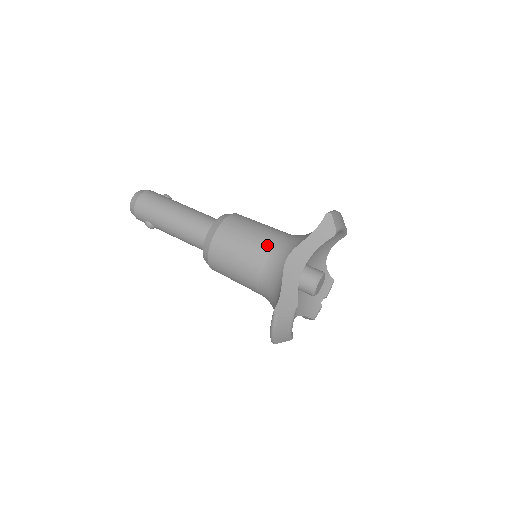
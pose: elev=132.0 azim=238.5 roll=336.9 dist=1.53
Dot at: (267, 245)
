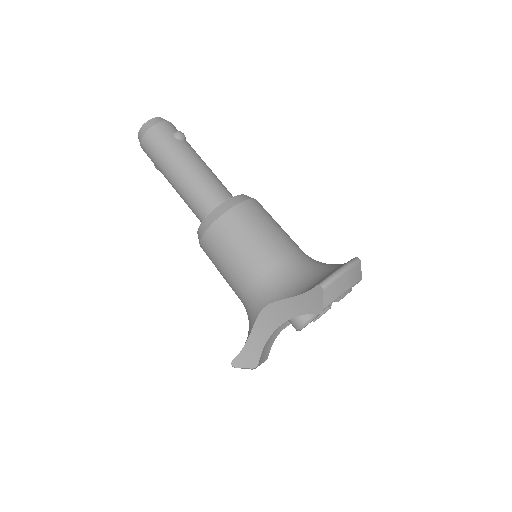
Dot at: (252, 276)
